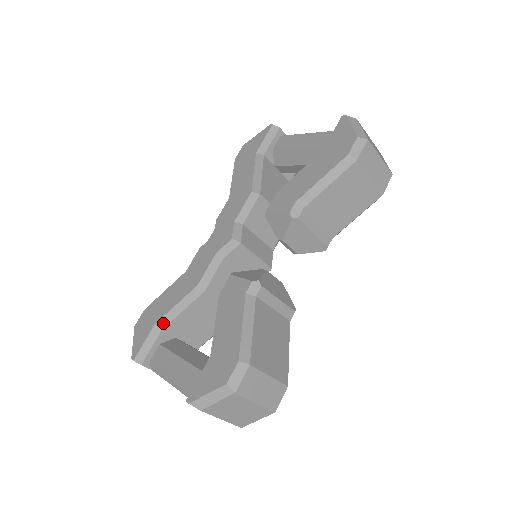
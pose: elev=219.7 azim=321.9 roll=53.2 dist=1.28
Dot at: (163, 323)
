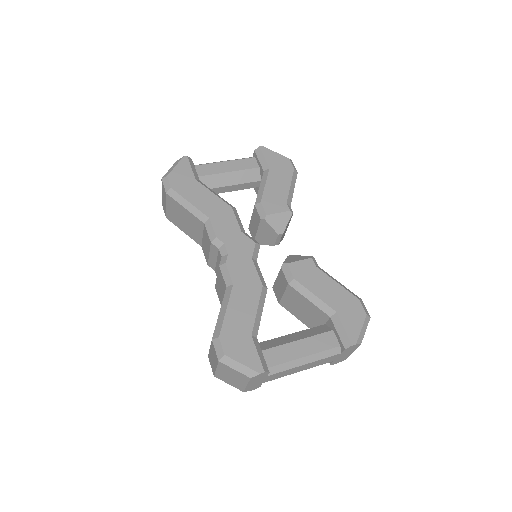
Dot at: (256, 331)
